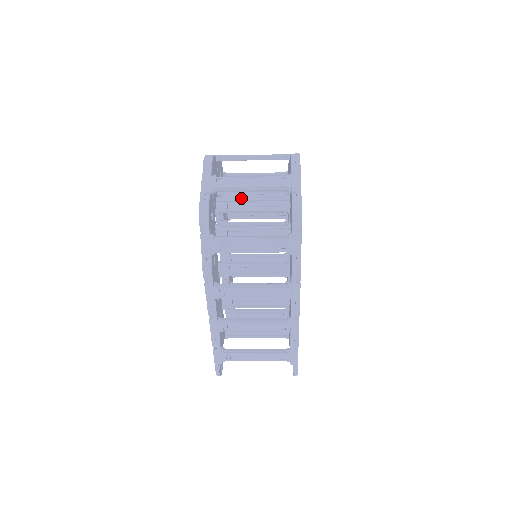
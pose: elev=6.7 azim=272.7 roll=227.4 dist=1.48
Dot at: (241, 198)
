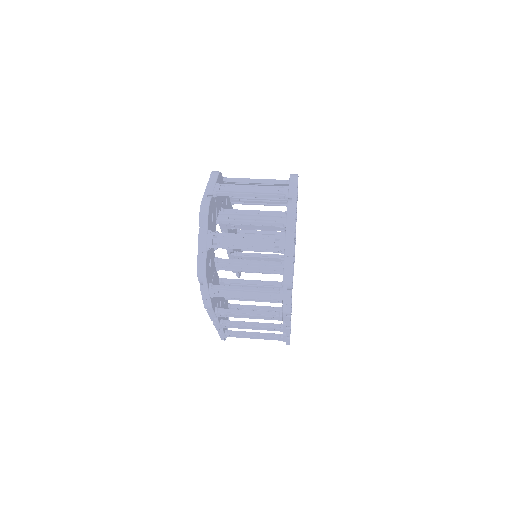
Dot at: occluded
